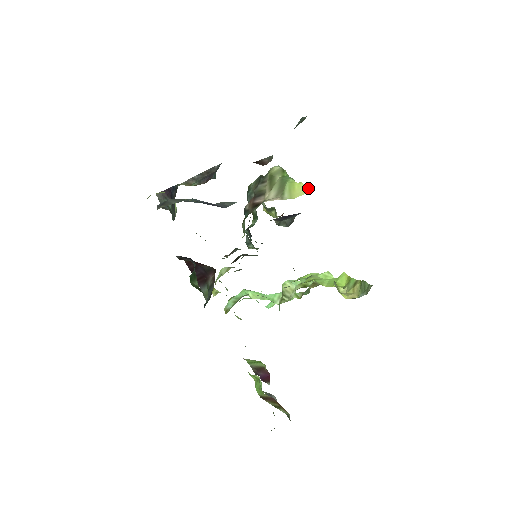
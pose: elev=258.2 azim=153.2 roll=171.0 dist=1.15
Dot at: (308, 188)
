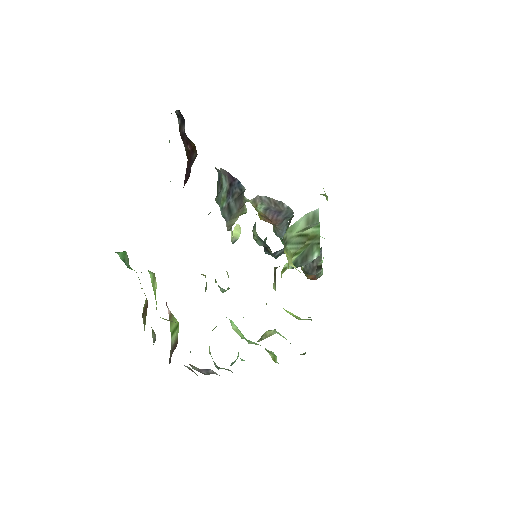
Dot at: occluded
